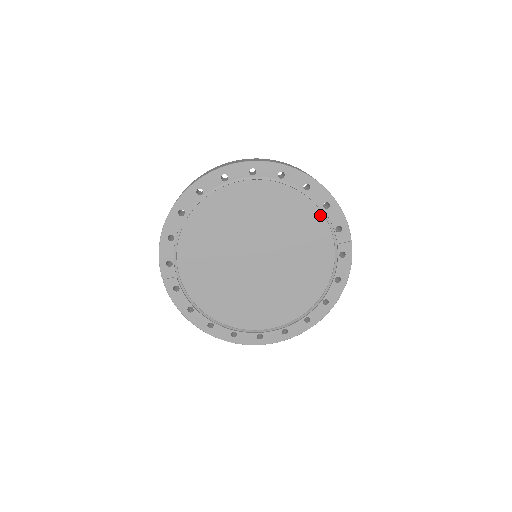
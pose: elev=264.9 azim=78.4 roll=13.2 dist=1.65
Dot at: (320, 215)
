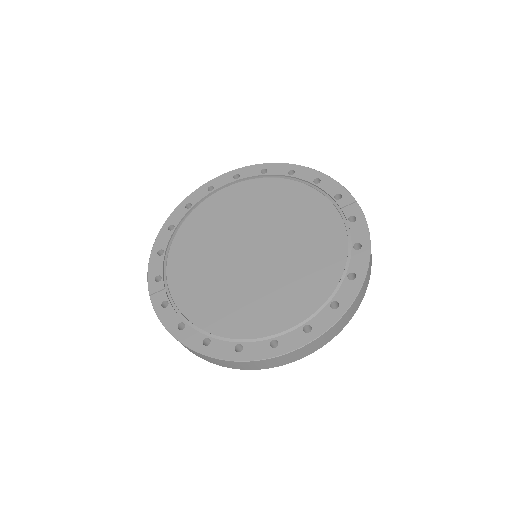
Dot at: (313, 191)
